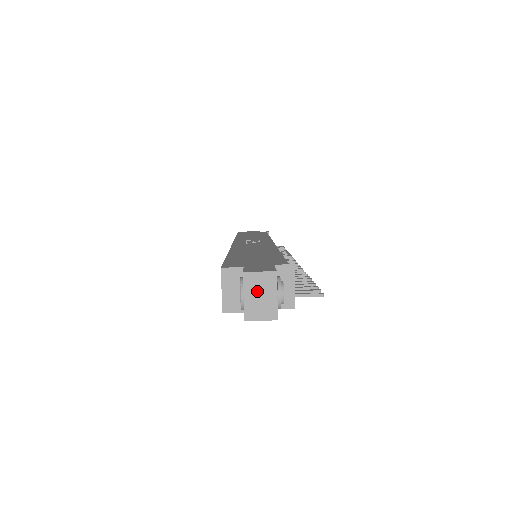
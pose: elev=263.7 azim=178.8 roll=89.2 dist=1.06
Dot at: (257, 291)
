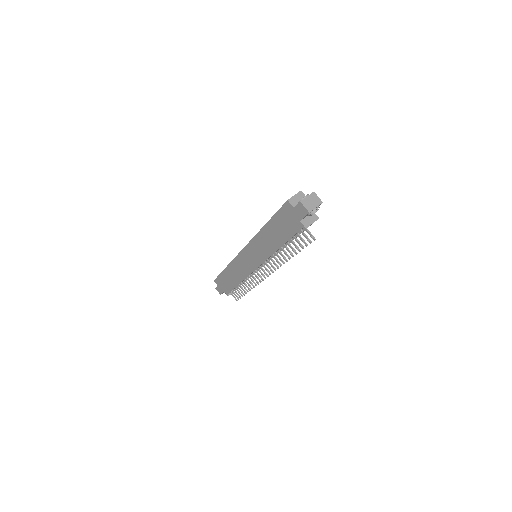
Dot at: (312, 200)
